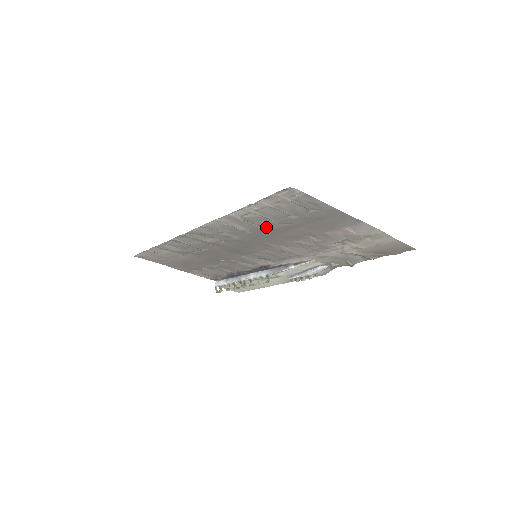
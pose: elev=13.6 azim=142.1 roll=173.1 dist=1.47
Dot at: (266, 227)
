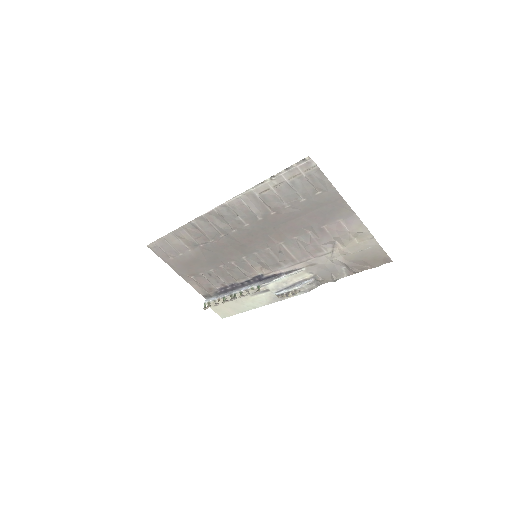
Dot at: (276, 212)
